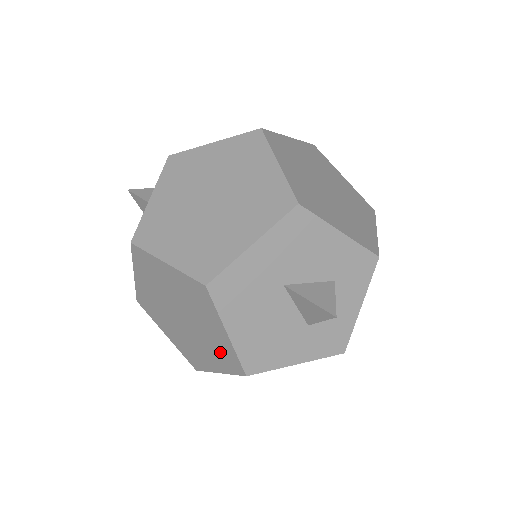
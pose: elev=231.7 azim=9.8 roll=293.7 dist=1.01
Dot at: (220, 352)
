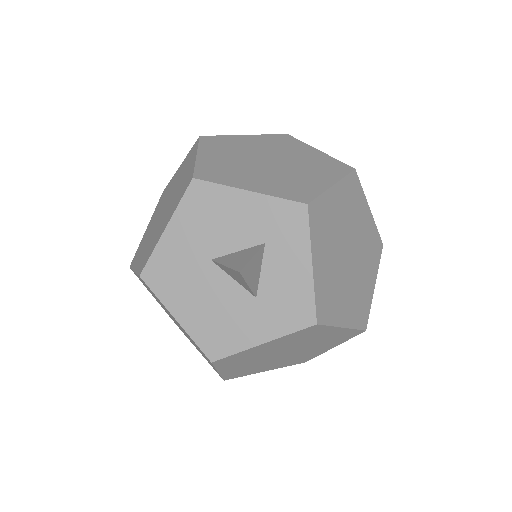
Dot at: (196, 345)
